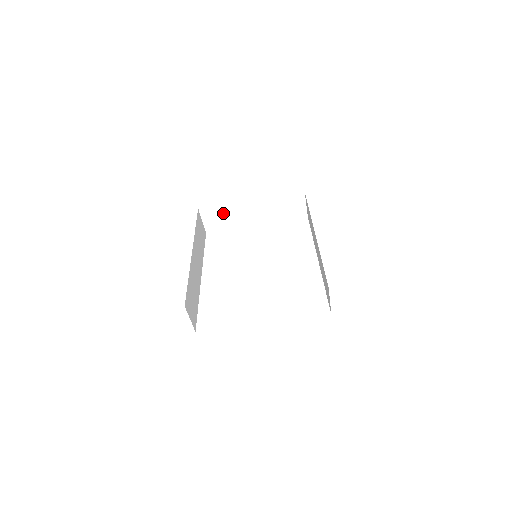
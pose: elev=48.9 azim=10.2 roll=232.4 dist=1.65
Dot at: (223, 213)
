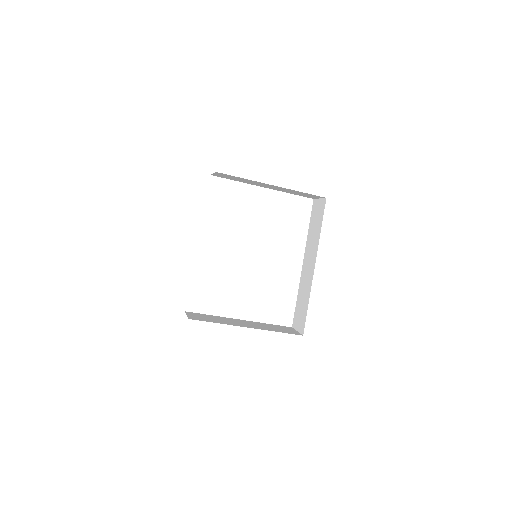
Dot at: (239, 178)
